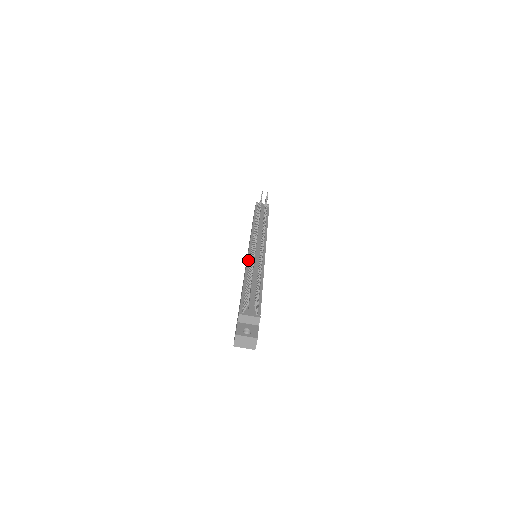
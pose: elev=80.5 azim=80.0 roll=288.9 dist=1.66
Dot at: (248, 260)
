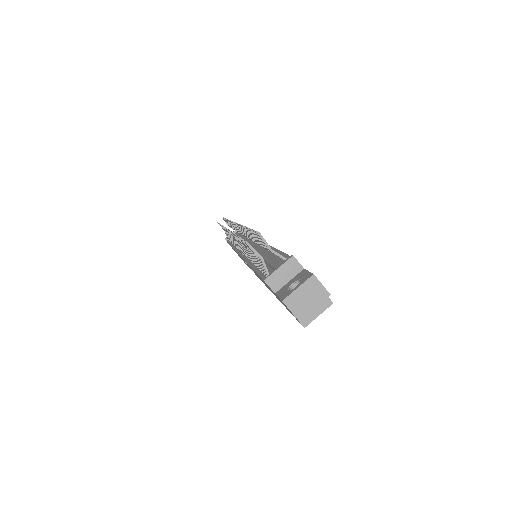
Dot at: (244, 258)
